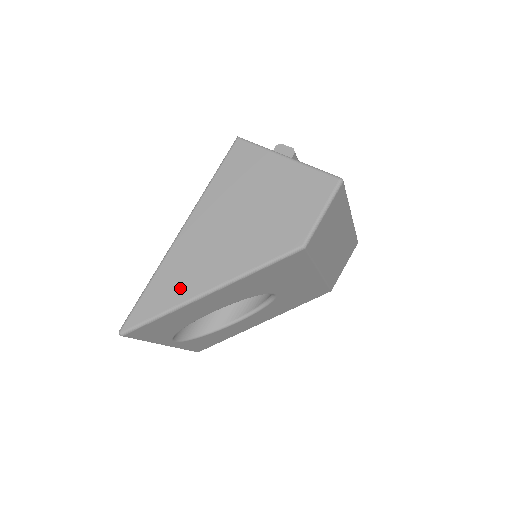
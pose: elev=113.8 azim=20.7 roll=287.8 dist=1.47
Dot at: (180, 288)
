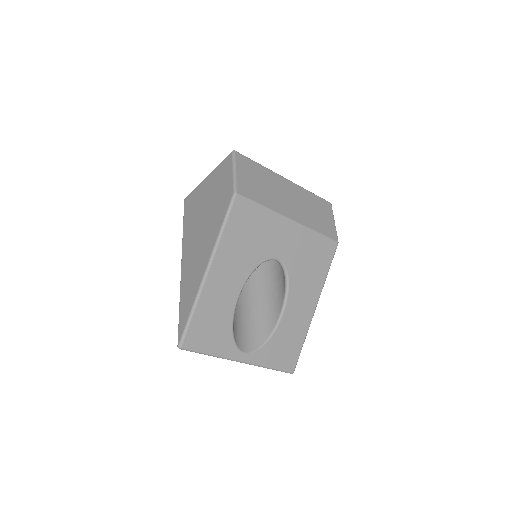
Dot at: (193, 286)
